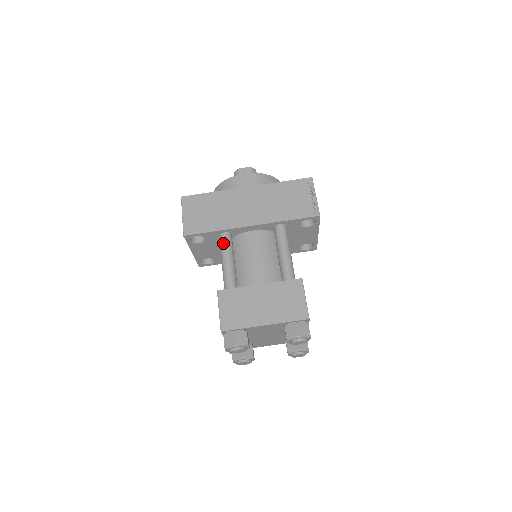
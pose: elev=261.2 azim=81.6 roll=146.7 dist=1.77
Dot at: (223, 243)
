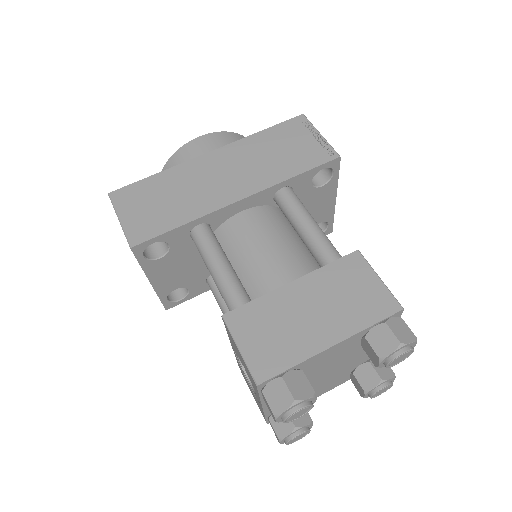
Dot at: (202, 241)
